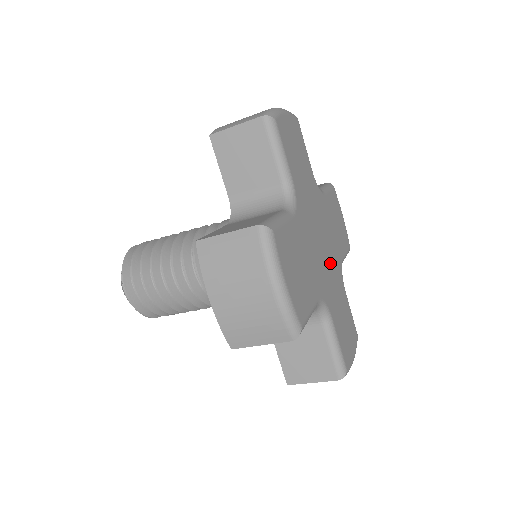
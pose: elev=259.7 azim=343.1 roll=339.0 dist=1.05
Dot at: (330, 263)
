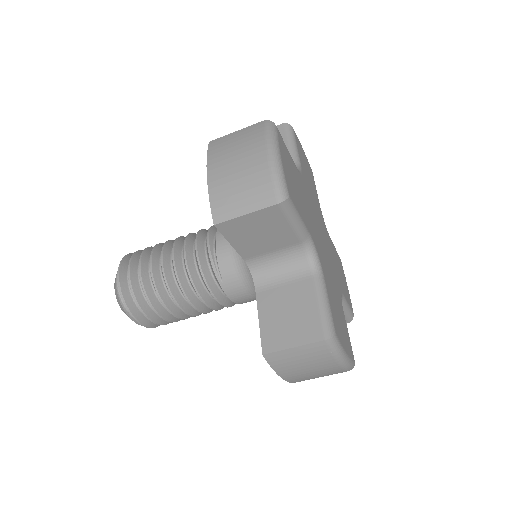
Dot at: (328, 261)
